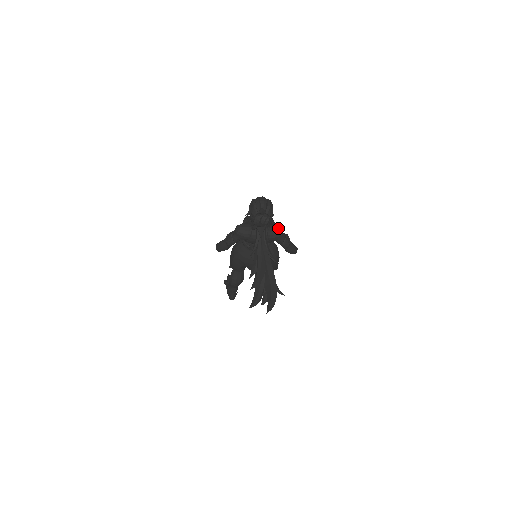
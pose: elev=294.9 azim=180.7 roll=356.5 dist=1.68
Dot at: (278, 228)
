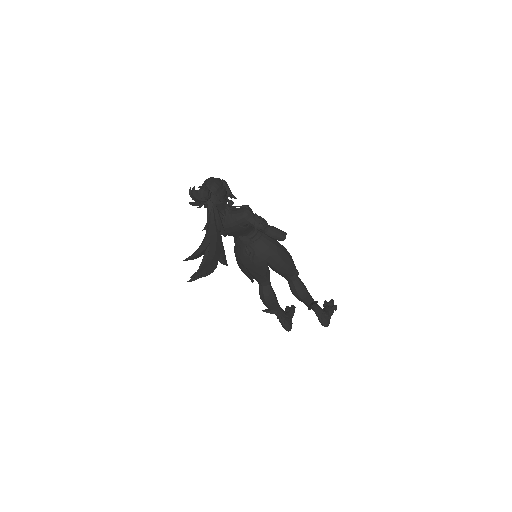
Dot at: (244, 209)
